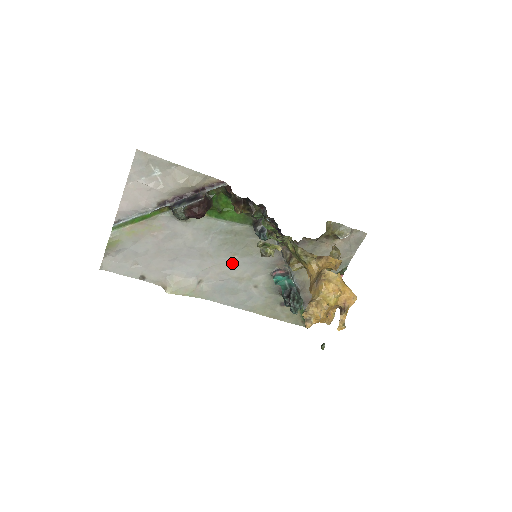
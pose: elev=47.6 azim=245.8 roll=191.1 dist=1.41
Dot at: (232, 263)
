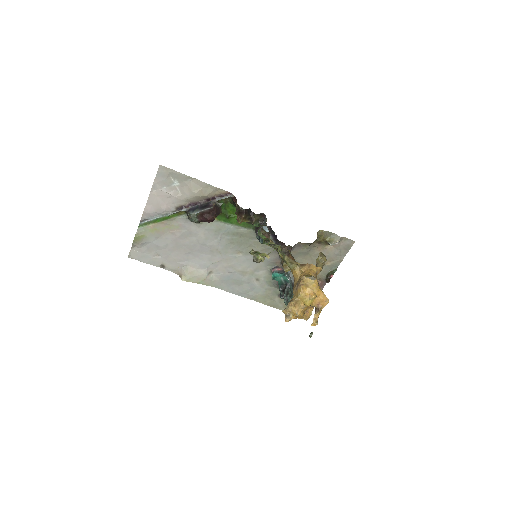
Dot at: (237, 259)
